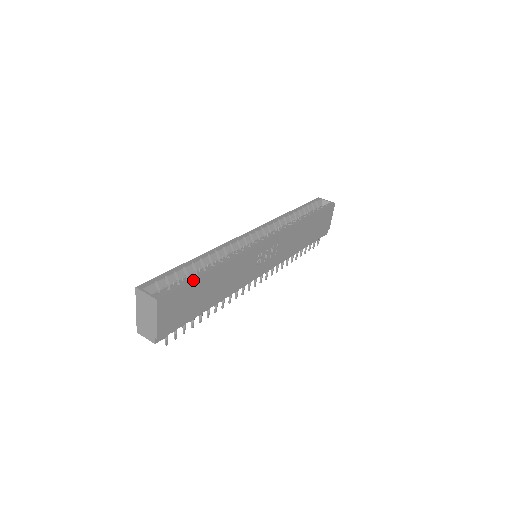
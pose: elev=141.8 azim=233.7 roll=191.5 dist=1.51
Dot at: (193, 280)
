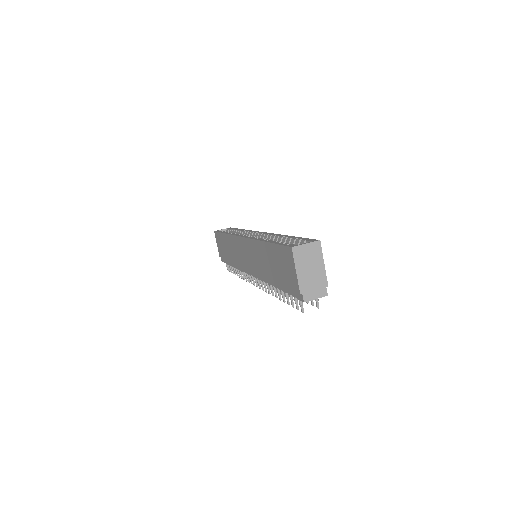
Dot at: occluded
